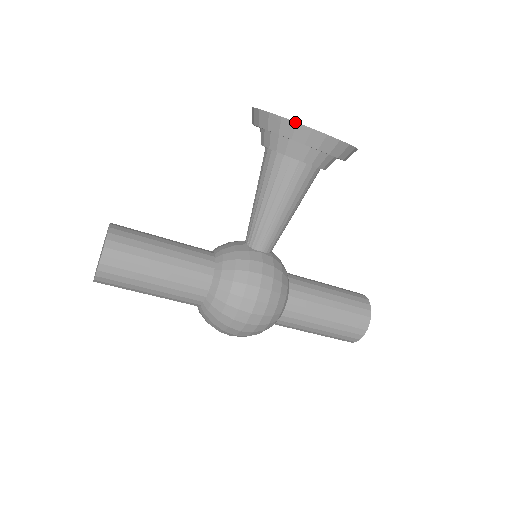
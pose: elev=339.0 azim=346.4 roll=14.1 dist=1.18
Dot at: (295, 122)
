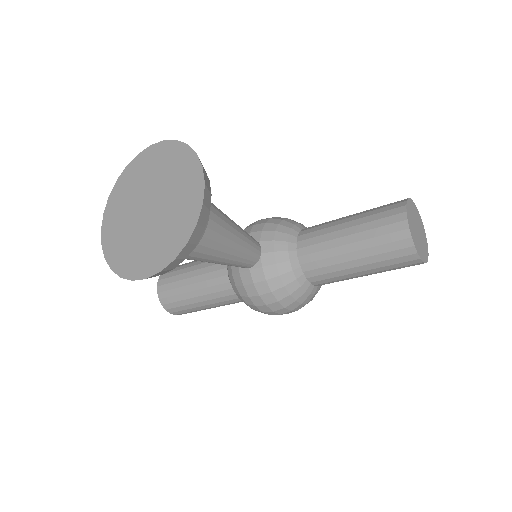
Dot at: (120, 277)
